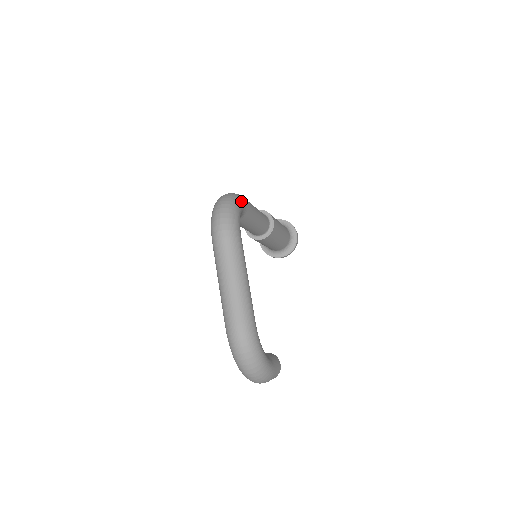
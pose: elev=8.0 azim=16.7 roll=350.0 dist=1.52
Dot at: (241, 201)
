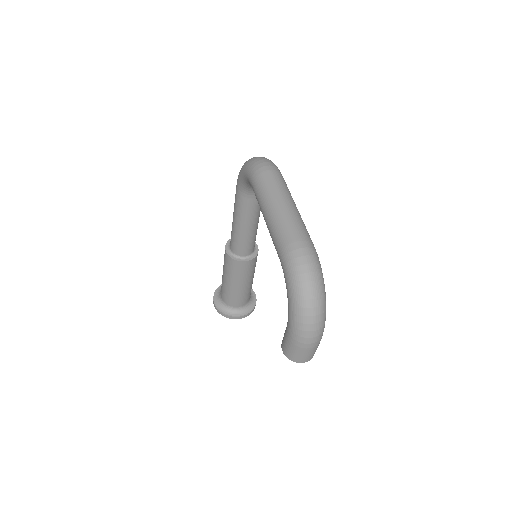
Dot at: occluded
